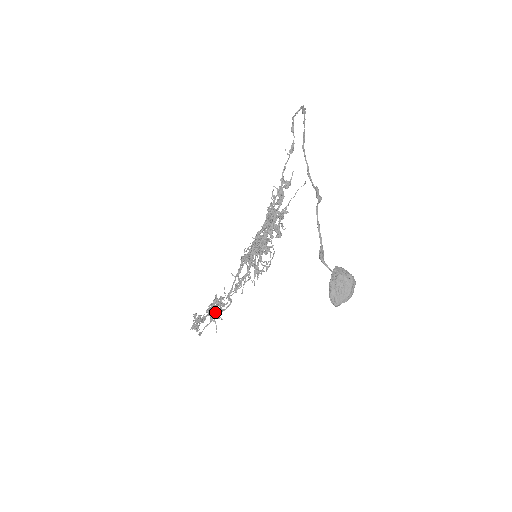
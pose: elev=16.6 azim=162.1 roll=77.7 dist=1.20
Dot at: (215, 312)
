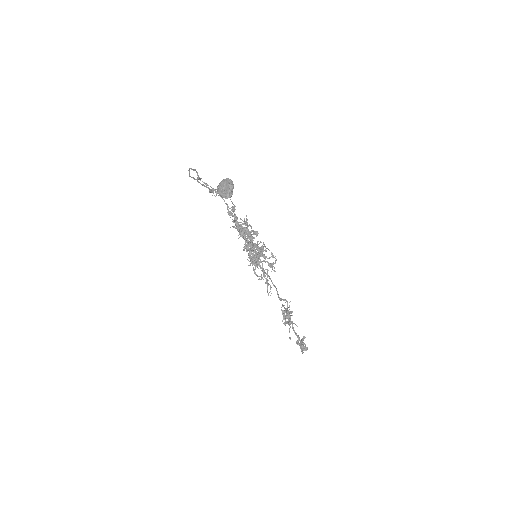
Dot at: (284, 316)
